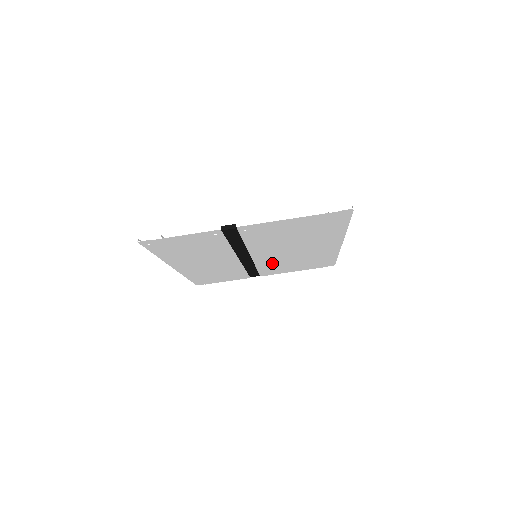
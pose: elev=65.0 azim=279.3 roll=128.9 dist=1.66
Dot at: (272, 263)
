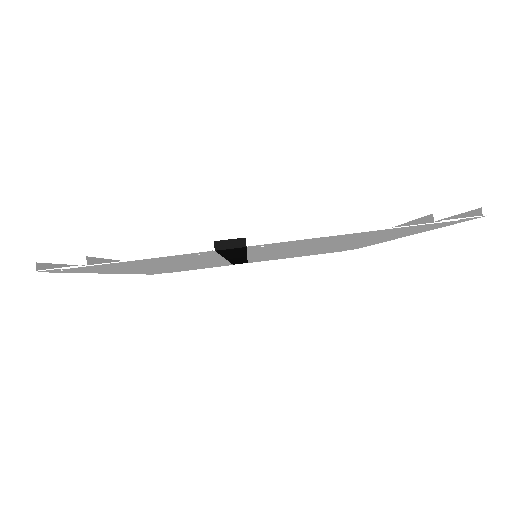
Dot at: occluded
